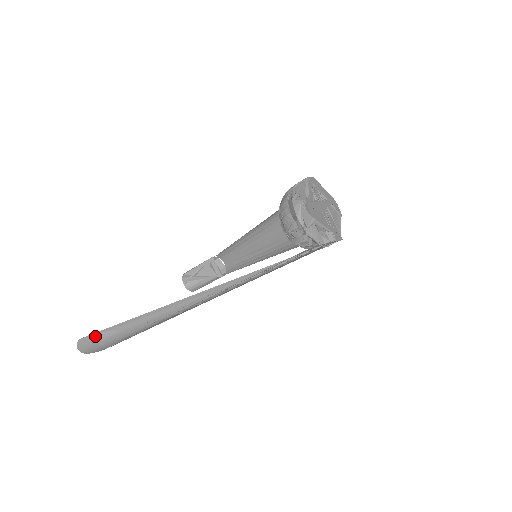
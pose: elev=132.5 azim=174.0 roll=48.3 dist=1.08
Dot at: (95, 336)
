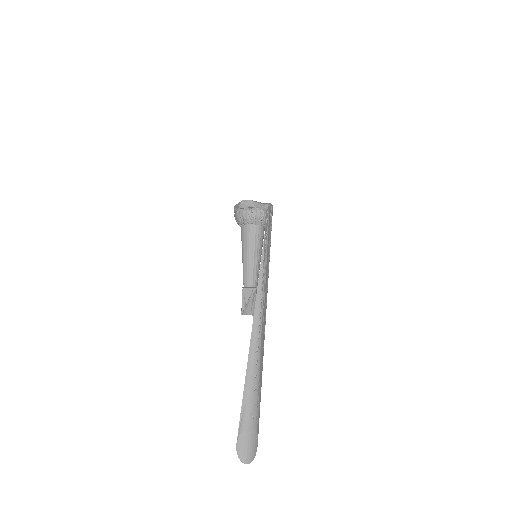
Dot at: (241, 425)
